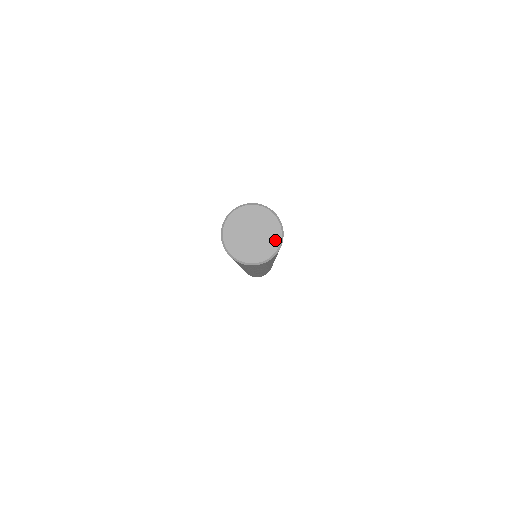
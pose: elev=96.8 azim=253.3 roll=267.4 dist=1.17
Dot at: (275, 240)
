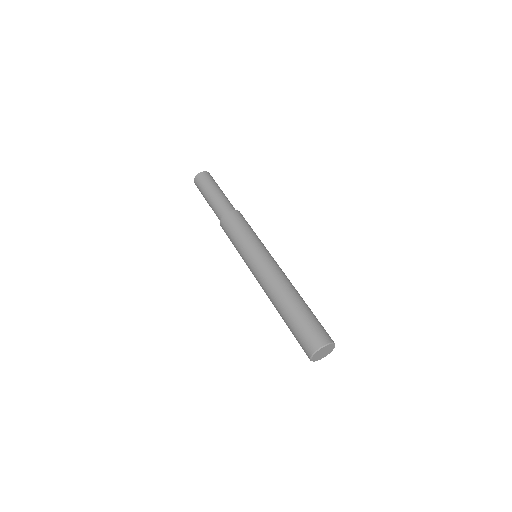
Dot at: (332, 346)
